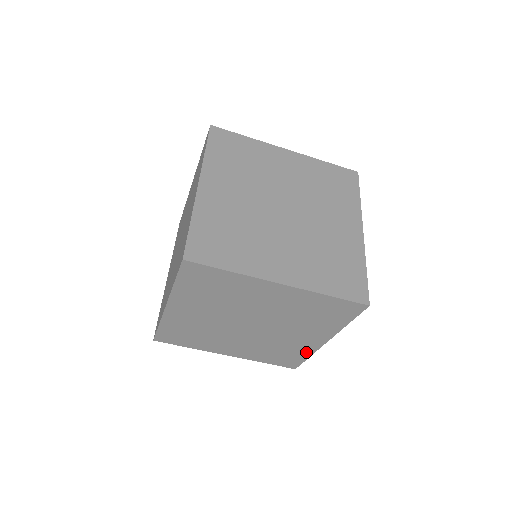
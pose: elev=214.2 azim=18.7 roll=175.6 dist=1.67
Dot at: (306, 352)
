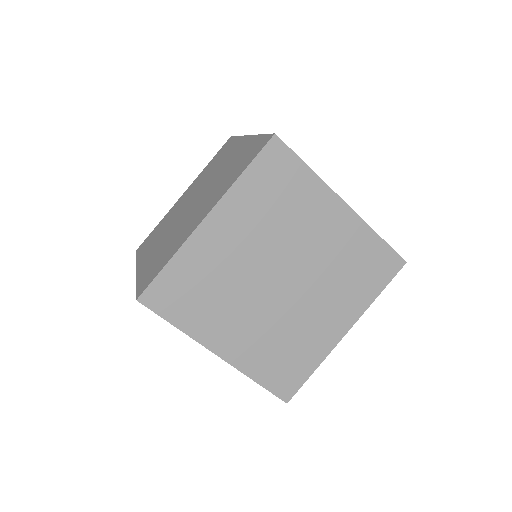
Dot at: occluded
